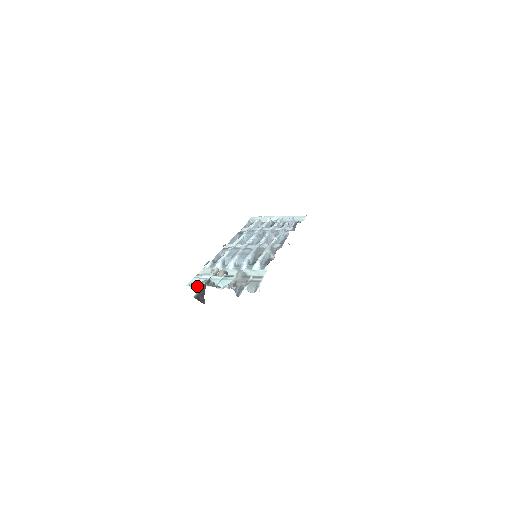
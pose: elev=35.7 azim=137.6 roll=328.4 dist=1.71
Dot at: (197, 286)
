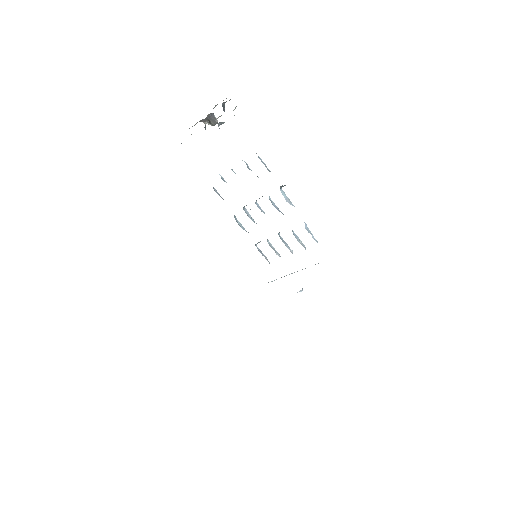
Dot at: occluded
